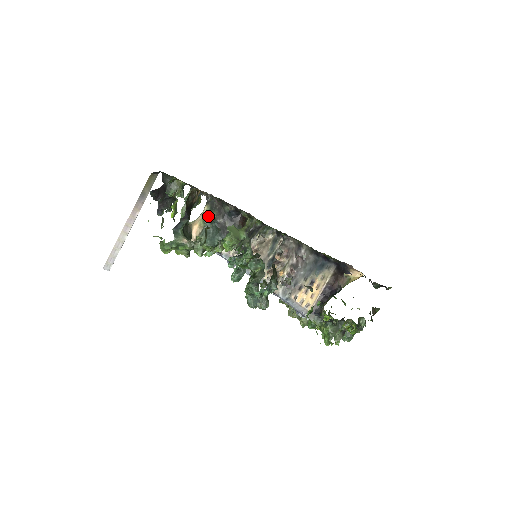
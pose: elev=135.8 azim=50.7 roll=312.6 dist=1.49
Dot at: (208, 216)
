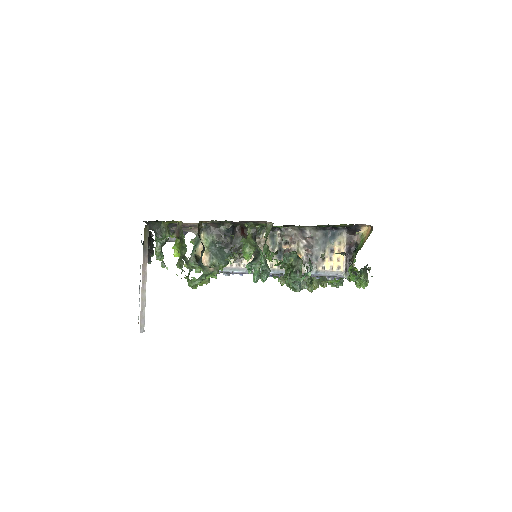
Dot at: (209, 241)
